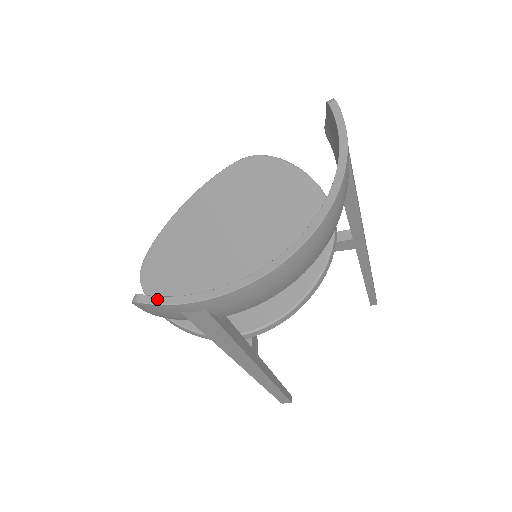
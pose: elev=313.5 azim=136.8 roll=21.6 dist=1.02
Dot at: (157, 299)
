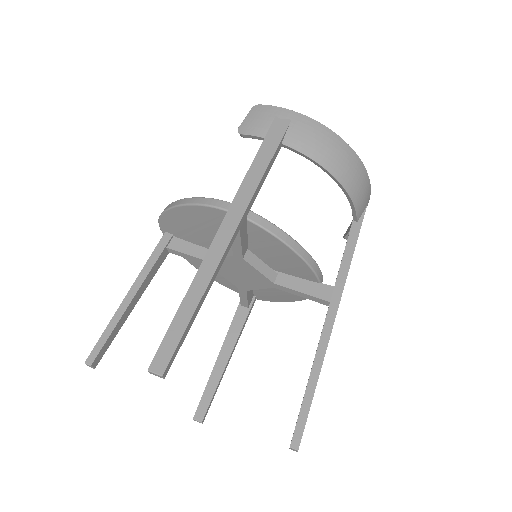
Dot at: (271, 108)
